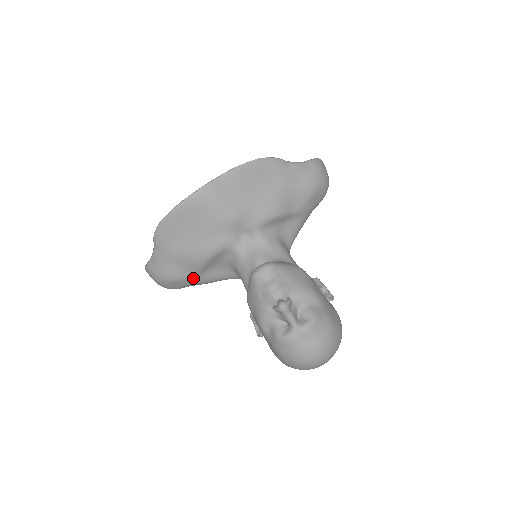
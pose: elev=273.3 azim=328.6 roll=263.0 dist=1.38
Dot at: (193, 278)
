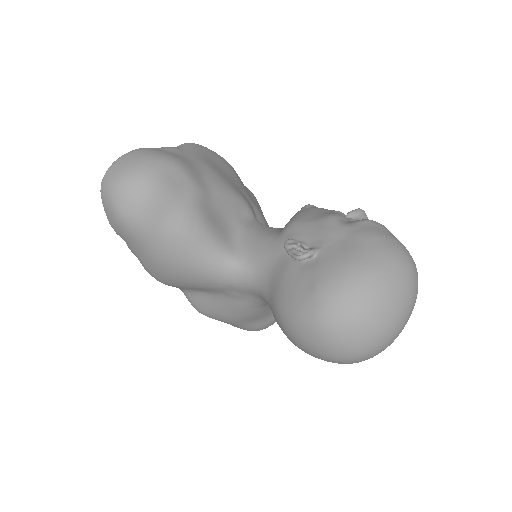
Dot at: (201, 193)
